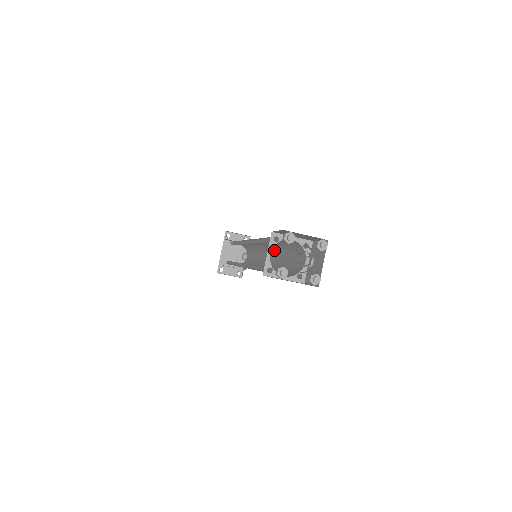
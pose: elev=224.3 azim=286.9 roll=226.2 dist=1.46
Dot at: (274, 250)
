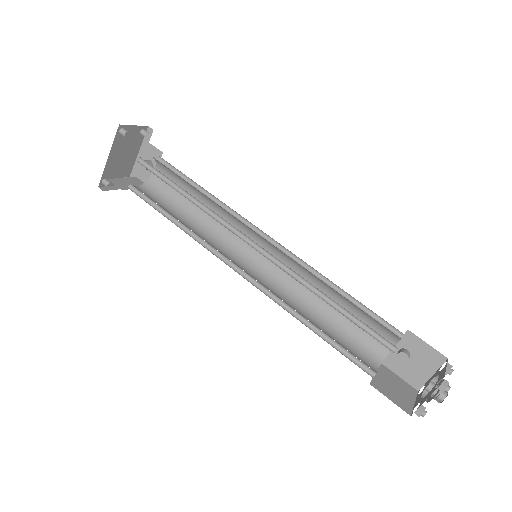
Dot at: (294, 263)
